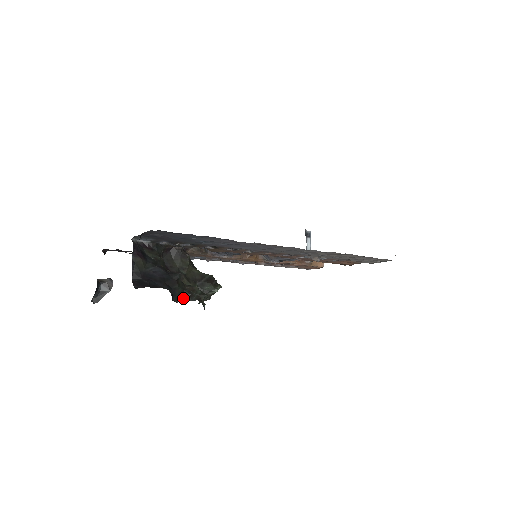
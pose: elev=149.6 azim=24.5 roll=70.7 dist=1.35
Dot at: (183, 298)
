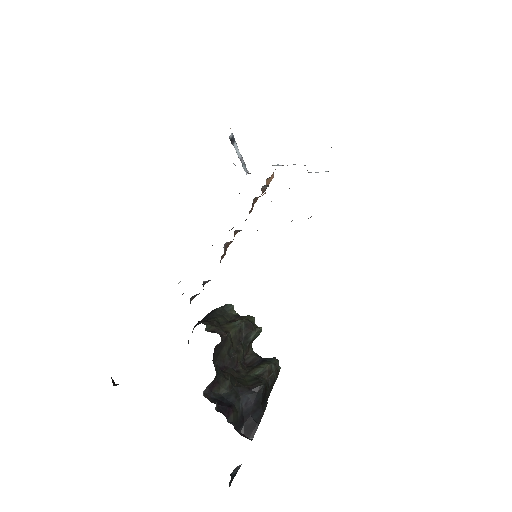
Dot at: (270, 389)
